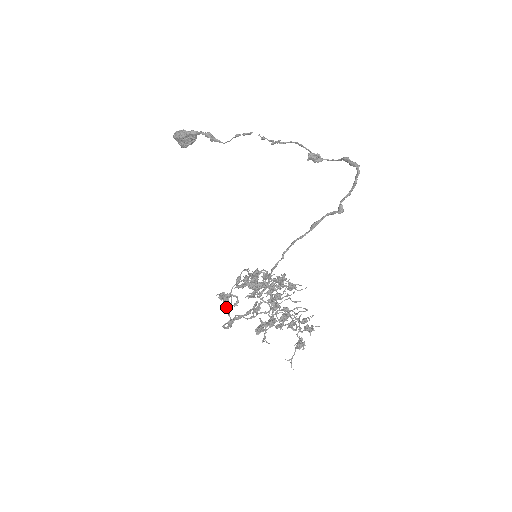
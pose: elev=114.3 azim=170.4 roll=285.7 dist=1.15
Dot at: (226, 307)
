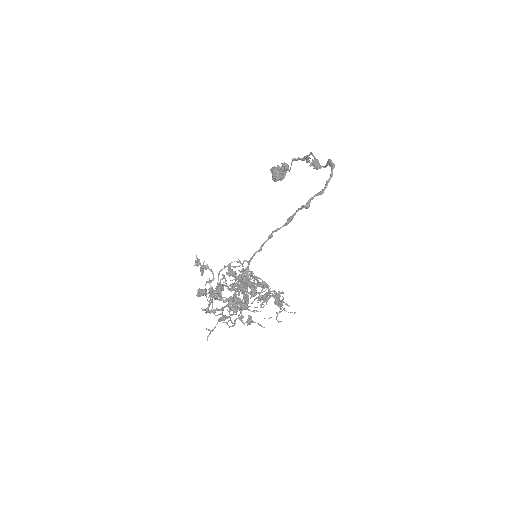
Dot at: occluded
